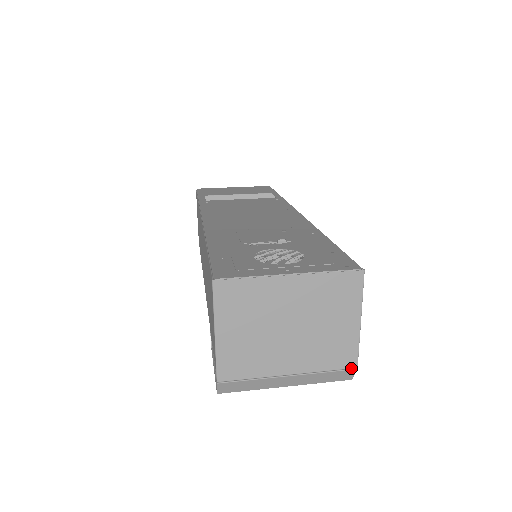
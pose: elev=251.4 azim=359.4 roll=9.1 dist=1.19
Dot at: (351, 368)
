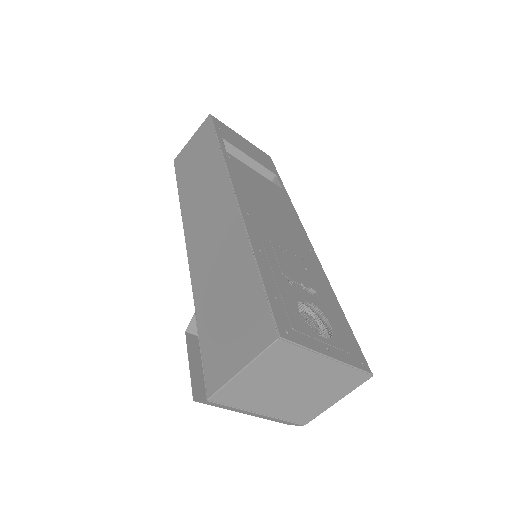
Dot at: (301, 424)
